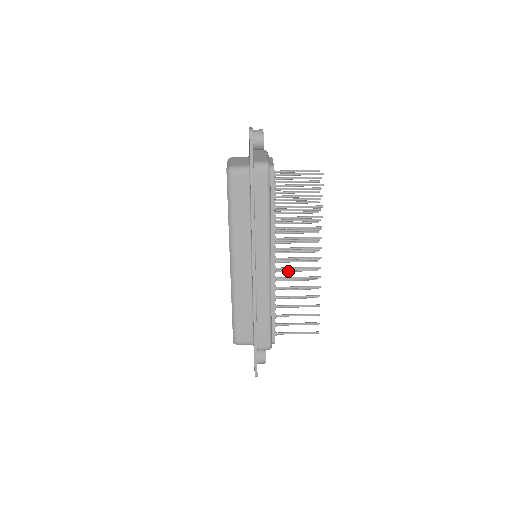
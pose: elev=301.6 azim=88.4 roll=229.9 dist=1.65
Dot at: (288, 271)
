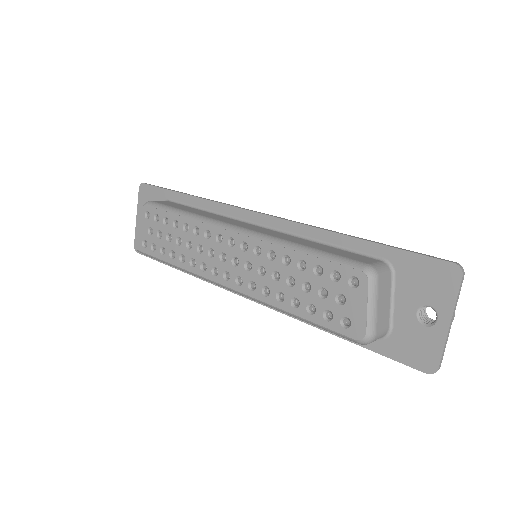
Dot at: occluded
